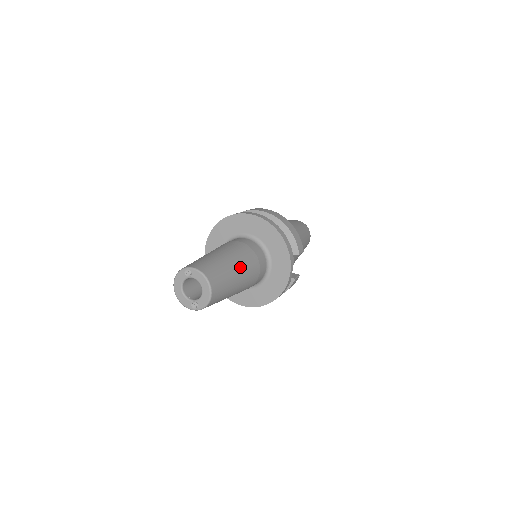
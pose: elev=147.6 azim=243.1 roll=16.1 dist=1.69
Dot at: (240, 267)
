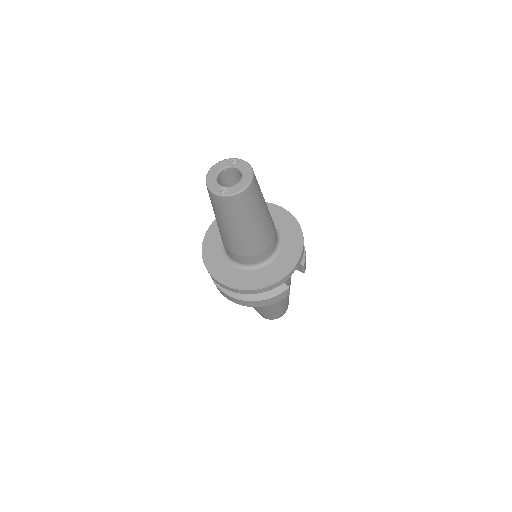
Dot at: (267, 210)
